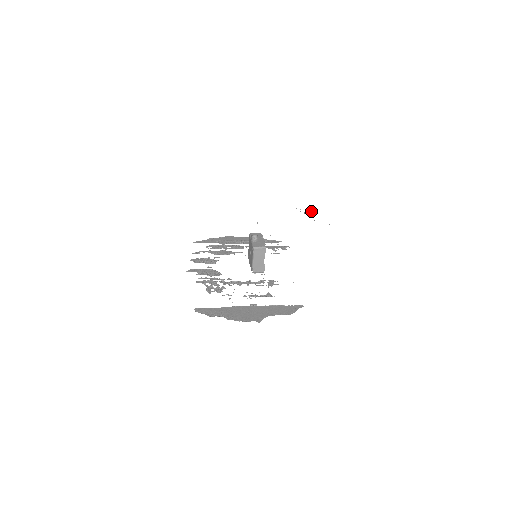
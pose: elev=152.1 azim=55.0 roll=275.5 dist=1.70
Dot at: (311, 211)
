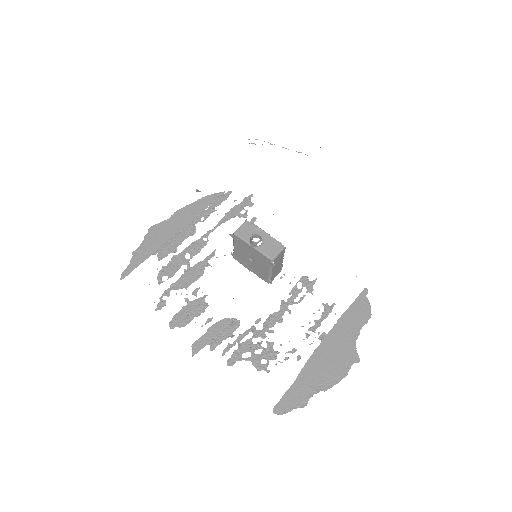
Dot at: occluded
